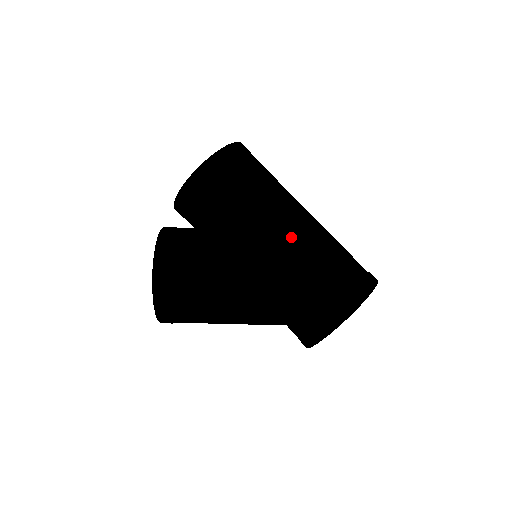
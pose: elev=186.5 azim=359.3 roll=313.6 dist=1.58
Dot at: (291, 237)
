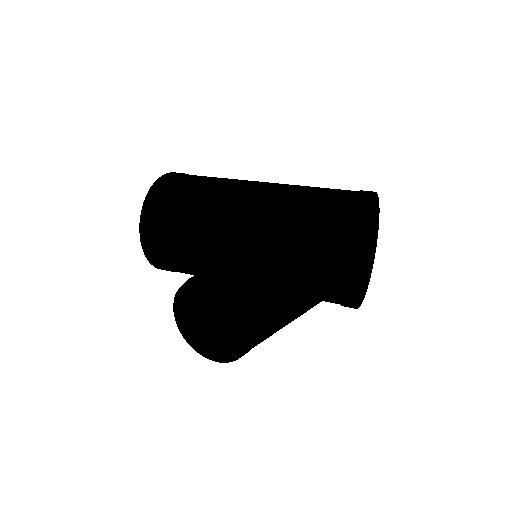
Dot at: (247, 243)
